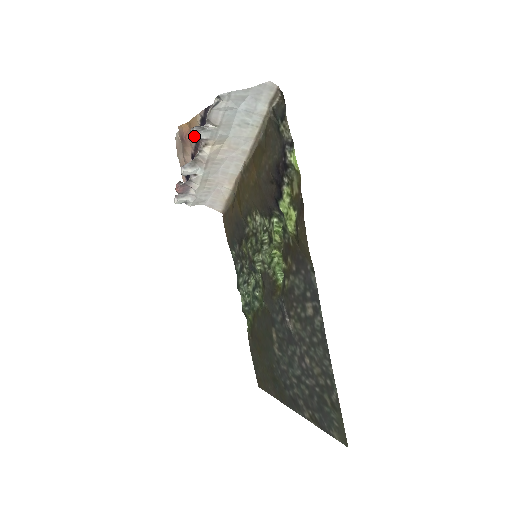
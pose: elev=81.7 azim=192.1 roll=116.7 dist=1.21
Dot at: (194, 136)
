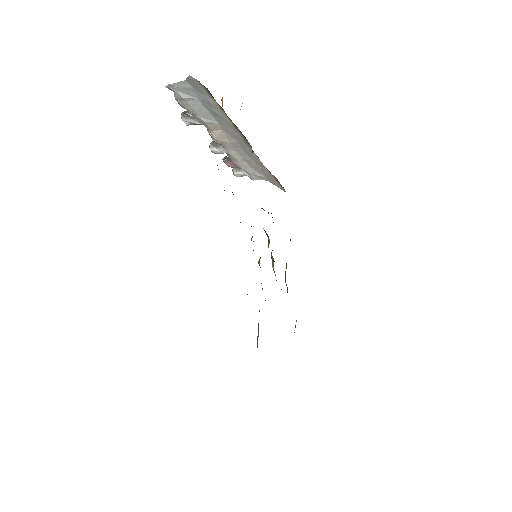
Dot at: (185, 121)
